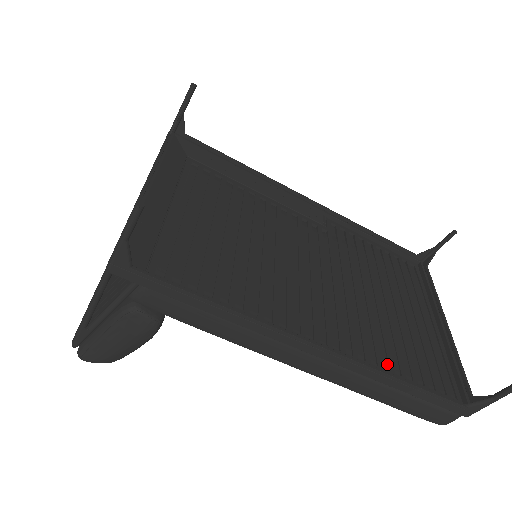
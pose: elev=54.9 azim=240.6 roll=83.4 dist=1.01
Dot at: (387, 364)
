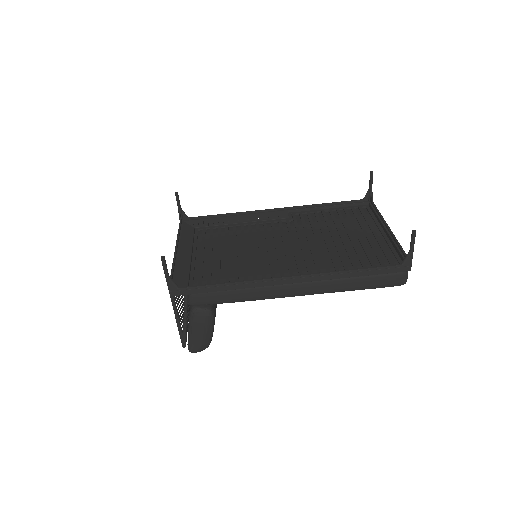
Dot at: (343, 268)
